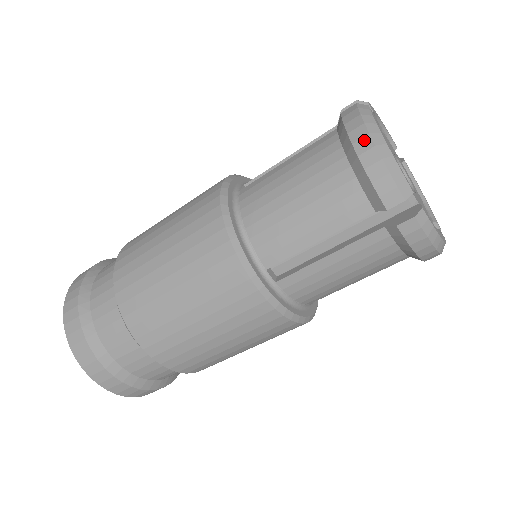
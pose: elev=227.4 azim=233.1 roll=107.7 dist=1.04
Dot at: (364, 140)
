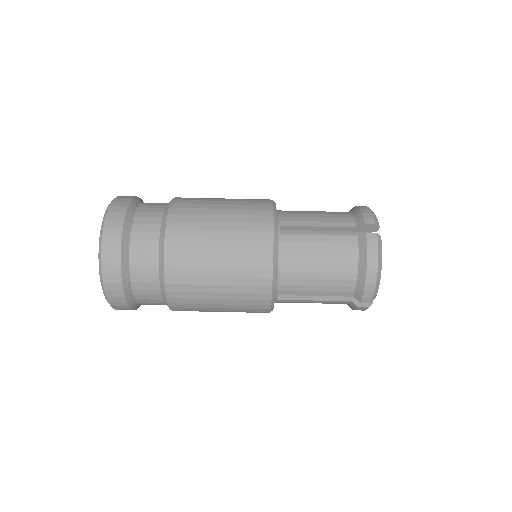
Dot at: (363, 206)
